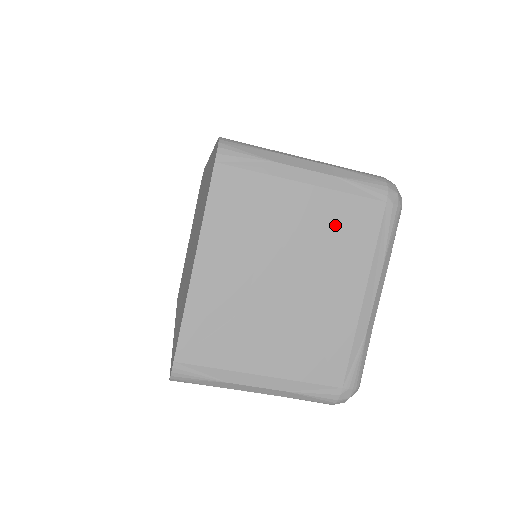
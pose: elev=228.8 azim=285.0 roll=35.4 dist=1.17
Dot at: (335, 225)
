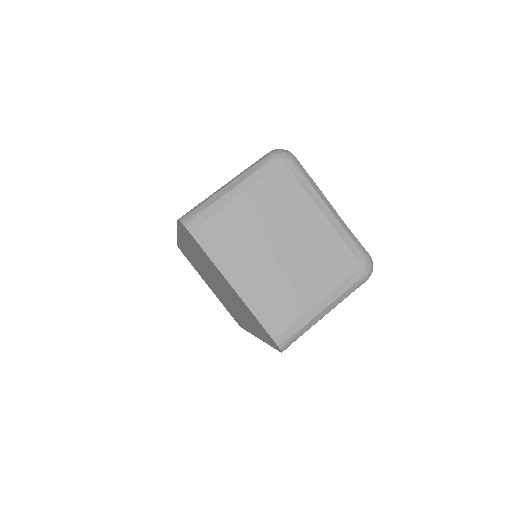
Dot at: (273, 198)
